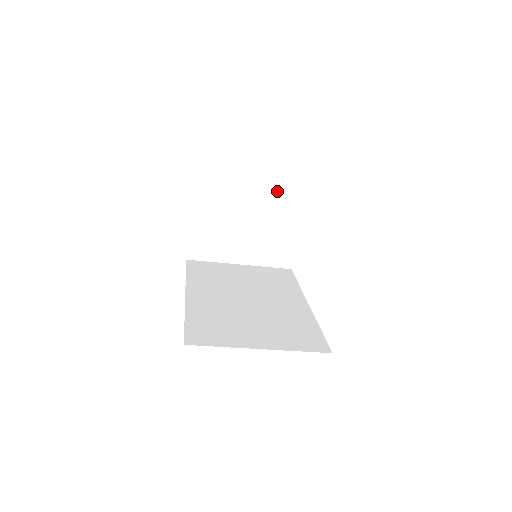
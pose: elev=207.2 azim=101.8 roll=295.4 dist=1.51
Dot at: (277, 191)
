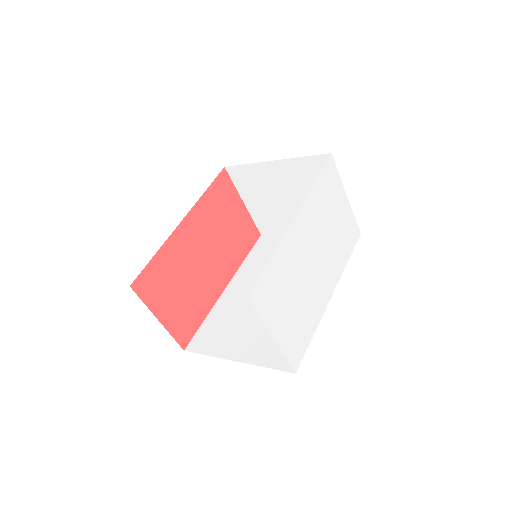
Dot at: (300, 161)
